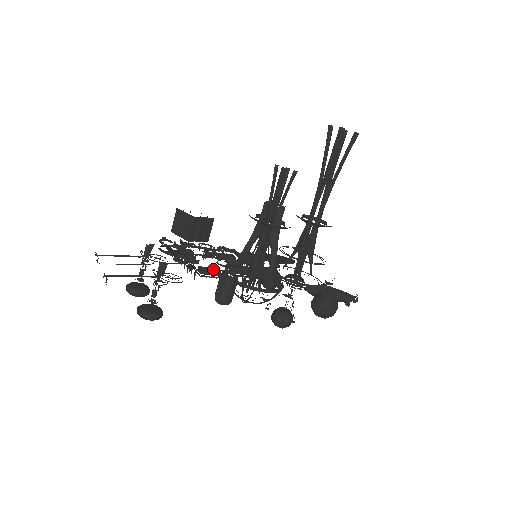
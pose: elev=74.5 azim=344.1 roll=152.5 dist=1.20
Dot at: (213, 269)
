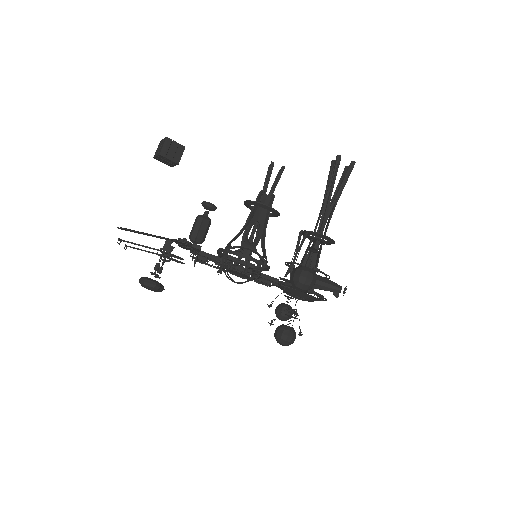
Dot at: occluded
